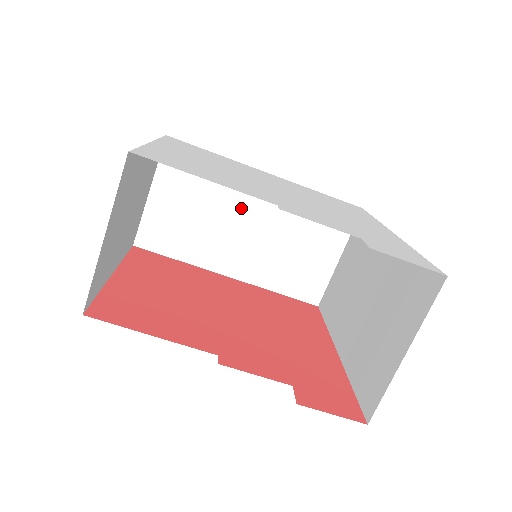
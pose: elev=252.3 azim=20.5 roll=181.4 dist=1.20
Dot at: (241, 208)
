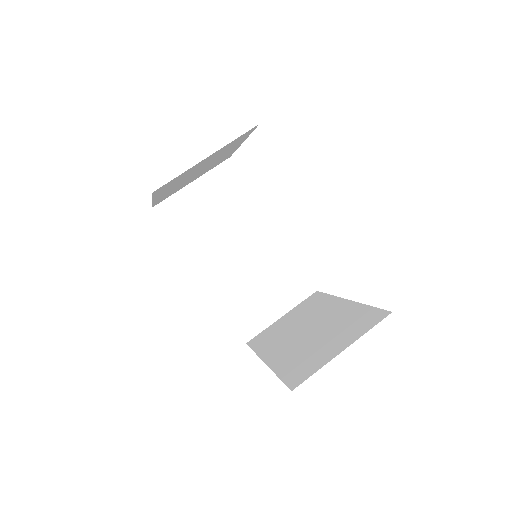
Dot at: (243, 236)
